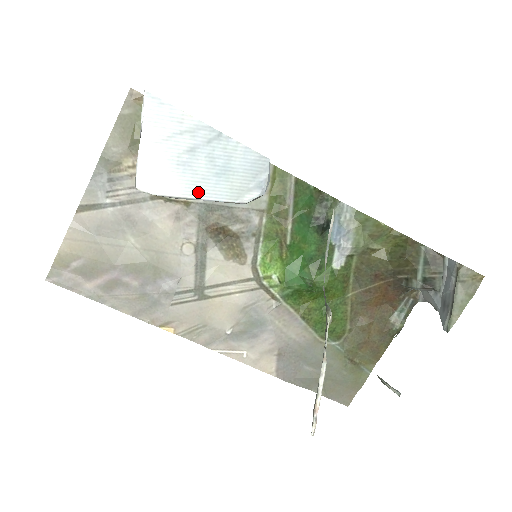
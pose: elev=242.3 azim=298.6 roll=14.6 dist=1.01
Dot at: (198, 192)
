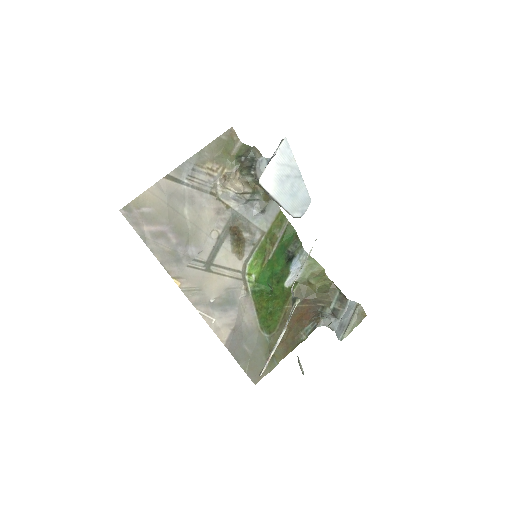
Dot at: (280, 199)
